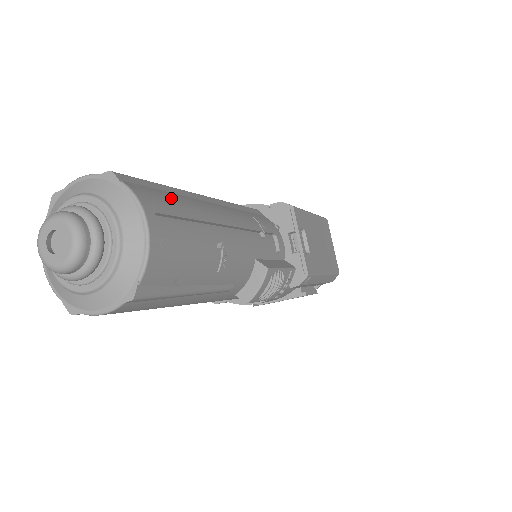
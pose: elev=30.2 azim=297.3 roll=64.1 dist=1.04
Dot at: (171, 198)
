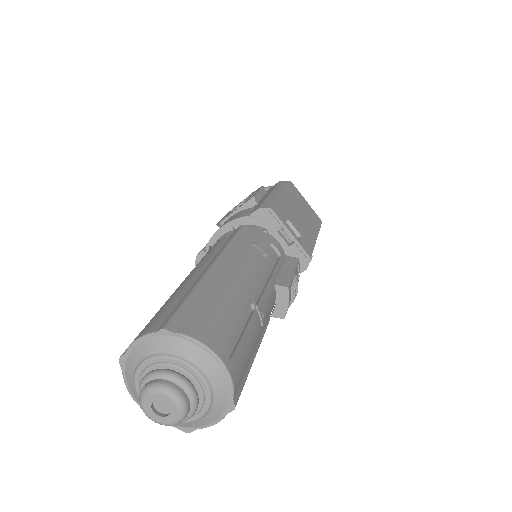
Dot at: (207, 307)
